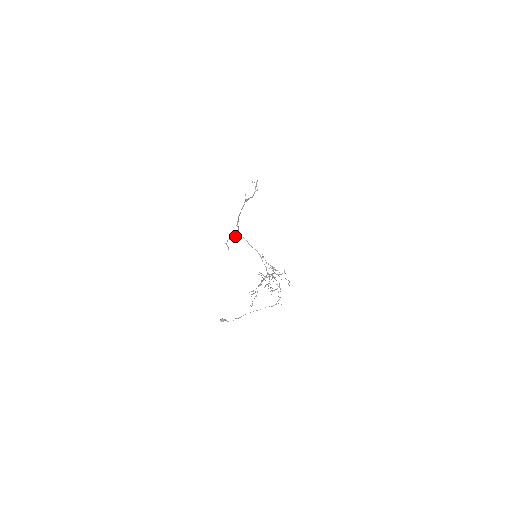
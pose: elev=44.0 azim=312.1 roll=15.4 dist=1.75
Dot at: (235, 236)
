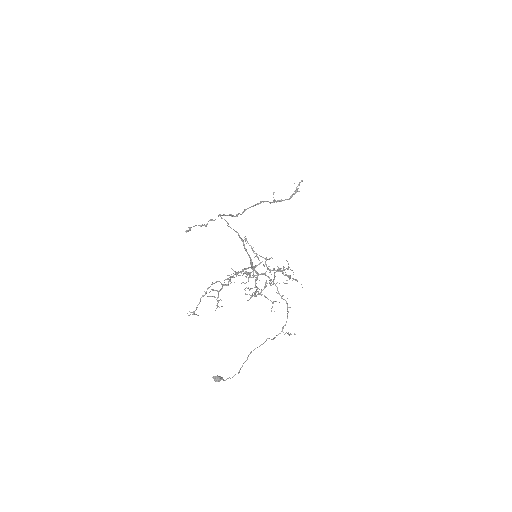
Dot at: (212, 219)
